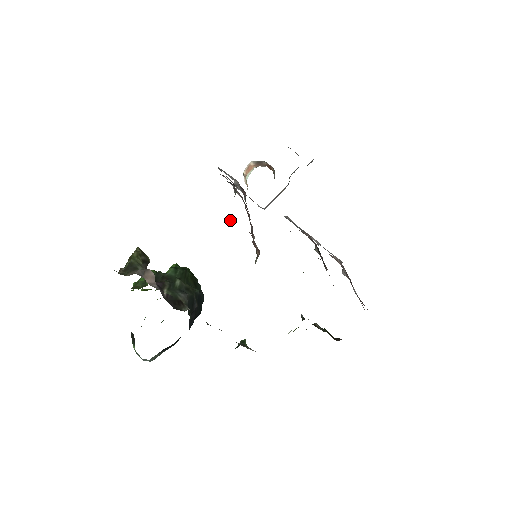
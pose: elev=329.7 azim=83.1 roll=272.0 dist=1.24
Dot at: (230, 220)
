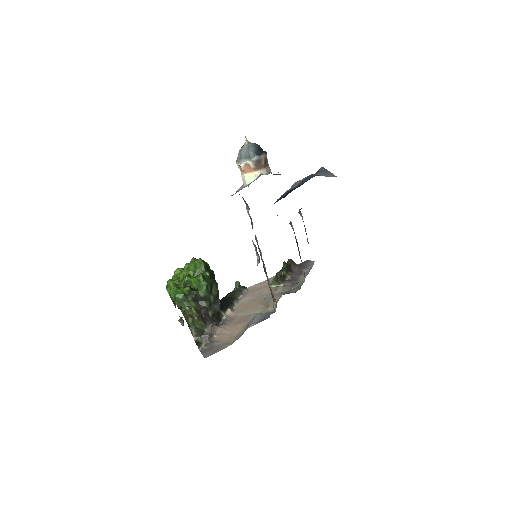
Dot at: occluded
